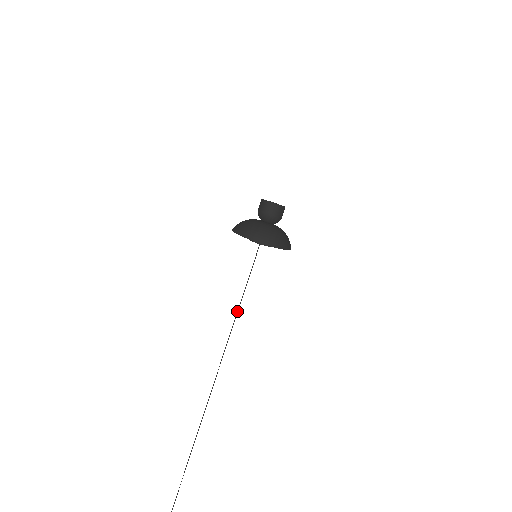
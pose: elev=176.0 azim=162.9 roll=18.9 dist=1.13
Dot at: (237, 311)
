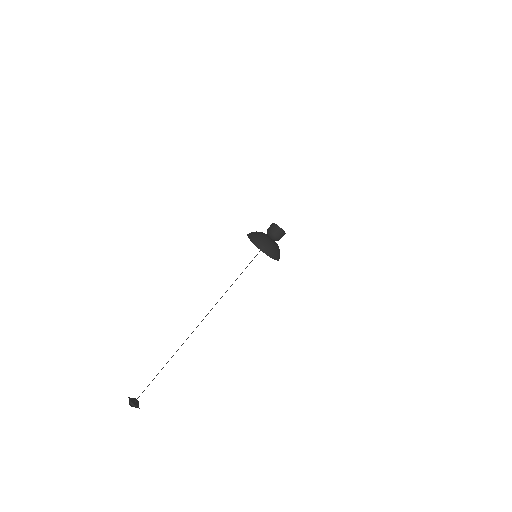
Dot at: (231, 285)
